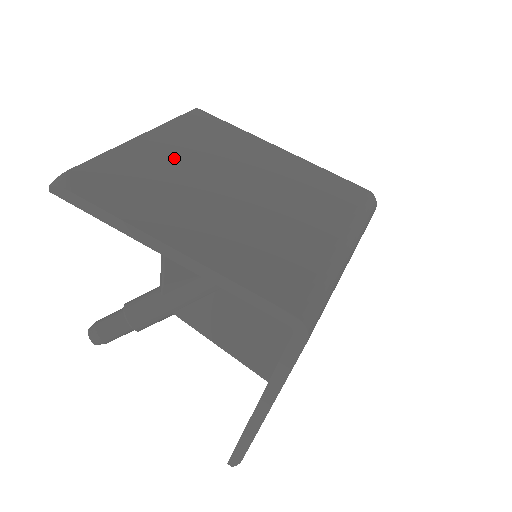
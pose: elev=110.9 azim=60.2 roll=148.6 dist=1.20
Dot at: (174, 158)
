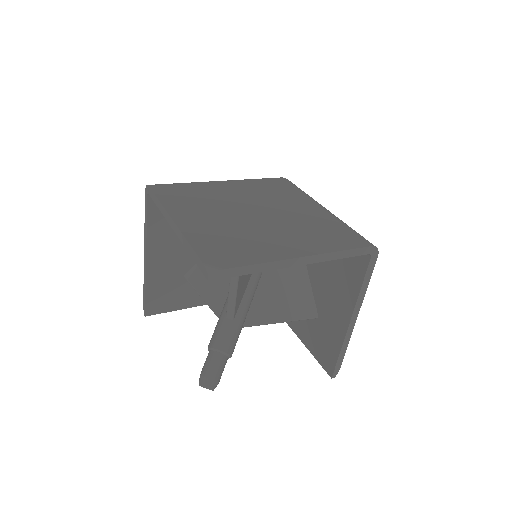
Dot at: (211, 220)
